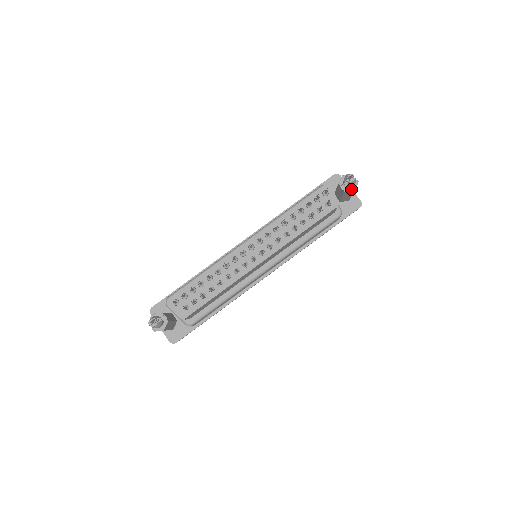
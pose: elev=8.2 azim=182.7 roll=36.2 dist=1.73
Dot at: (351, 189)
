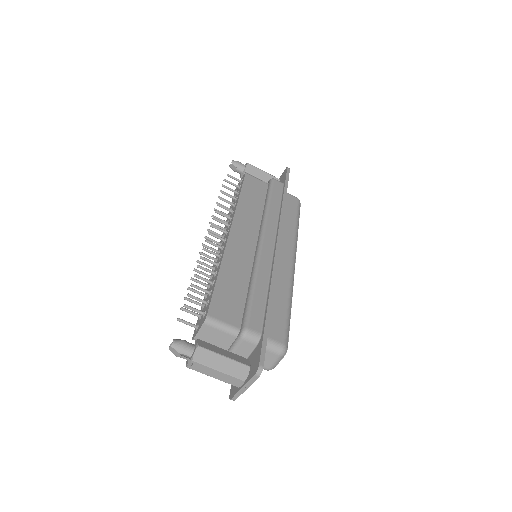
Dot at: (246, 166)
